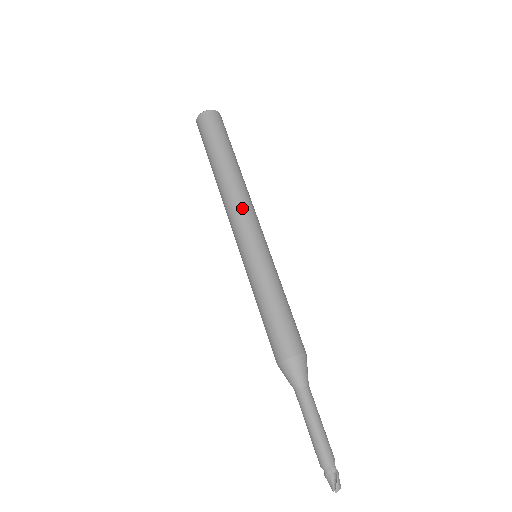
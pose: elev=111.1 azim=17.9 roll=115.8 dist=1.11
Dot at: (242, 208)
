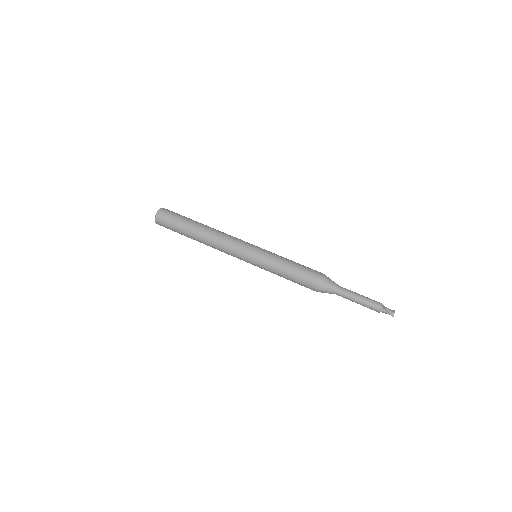
Dot at: (225, 246)
